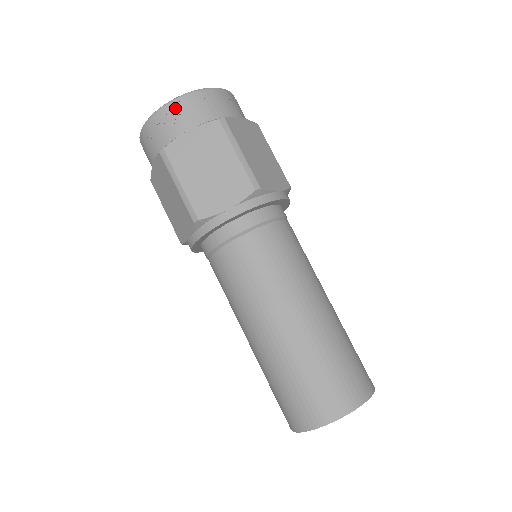
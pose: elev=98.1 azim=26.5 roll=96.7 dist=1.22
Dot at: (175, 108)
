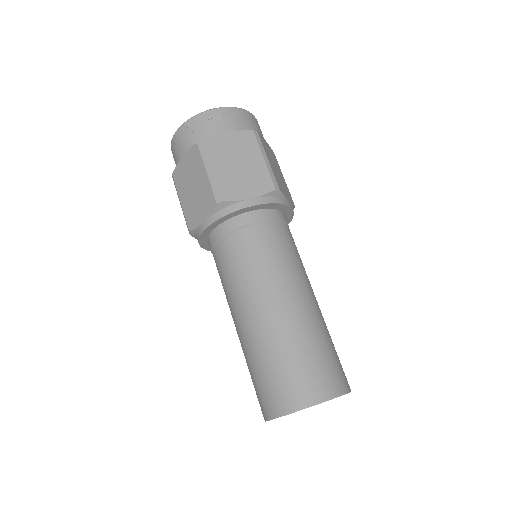
Dot at: (177, 138)
